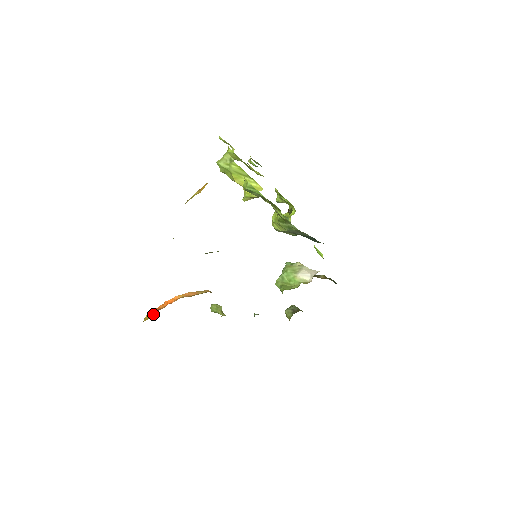
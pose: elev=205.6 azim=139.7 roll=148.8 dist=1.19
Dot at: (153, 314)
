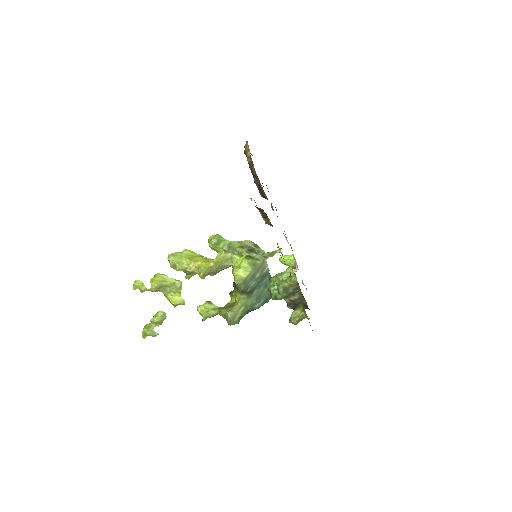
Dot at: occluded
